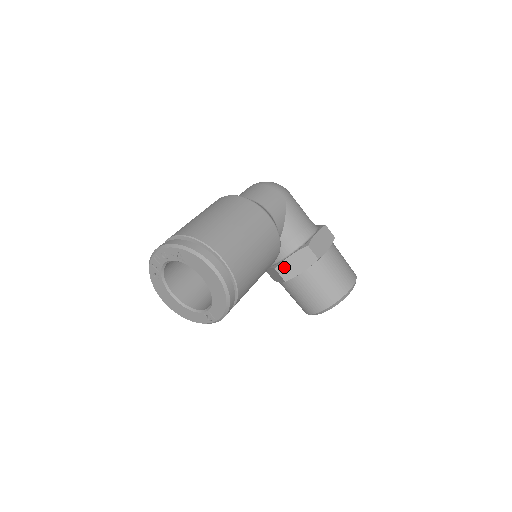
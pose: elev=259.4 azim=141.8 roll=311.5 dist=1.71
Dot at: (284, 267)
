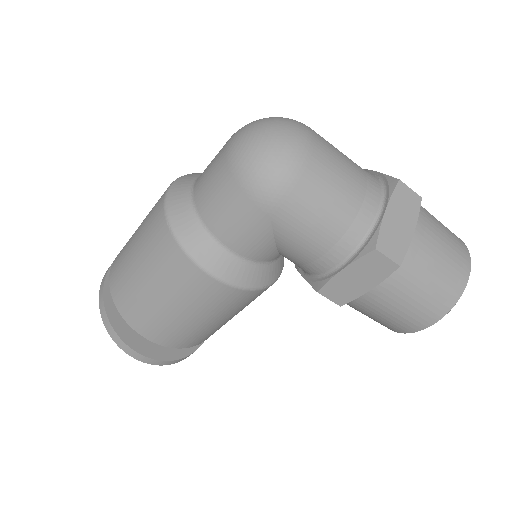
Dot at: occluded
